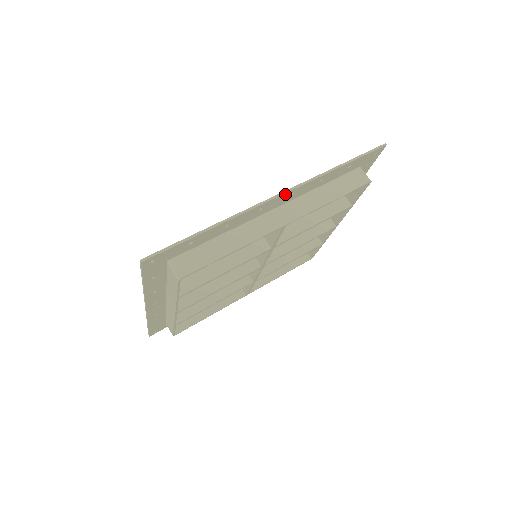
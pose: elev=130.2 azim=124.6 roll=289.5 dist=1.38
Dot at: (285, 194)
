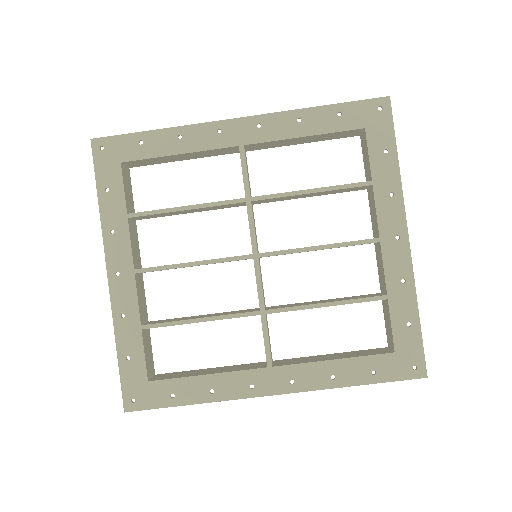
Dot at: (282, 391)
